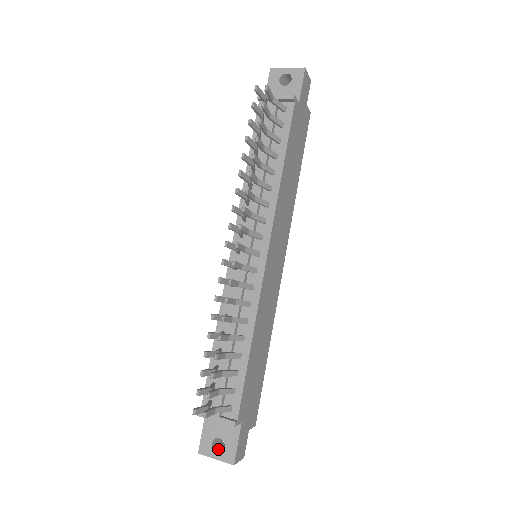
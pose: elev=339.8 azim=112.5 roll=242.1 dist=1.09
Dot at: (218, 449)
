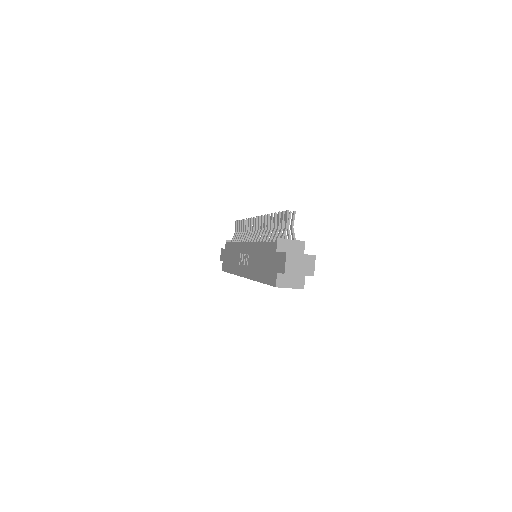
Dot at: (297, 260)
